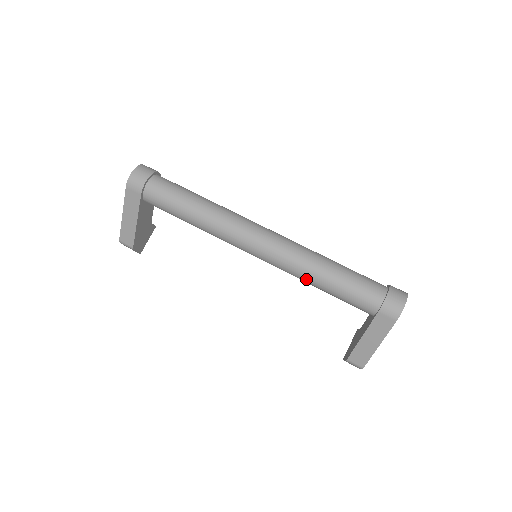
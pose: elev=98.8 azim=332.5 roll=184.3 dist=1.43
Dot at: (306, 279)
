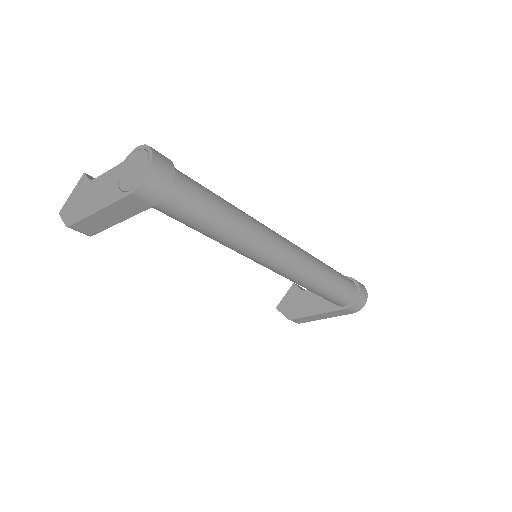
Dot at: (303, 286)
